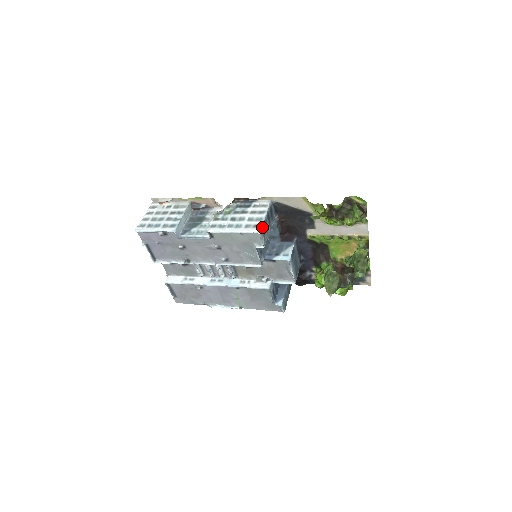
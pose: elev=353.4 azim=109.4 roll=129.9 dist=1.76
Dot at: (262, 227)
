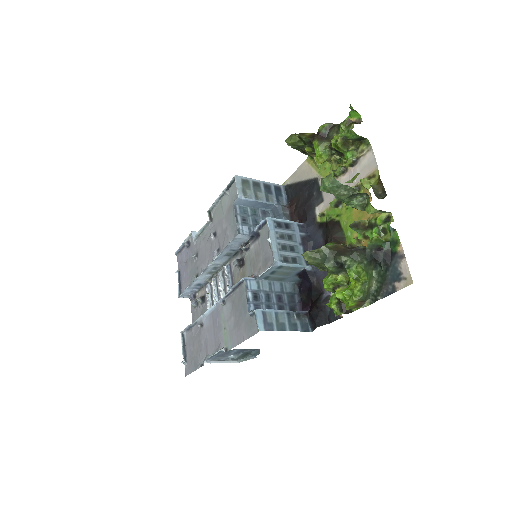
Dot at: (245, 179)
